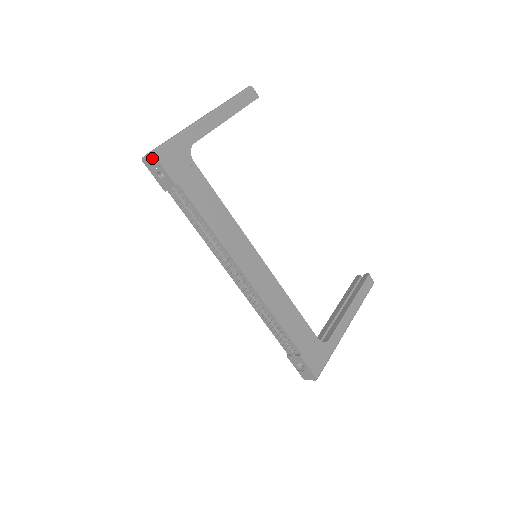
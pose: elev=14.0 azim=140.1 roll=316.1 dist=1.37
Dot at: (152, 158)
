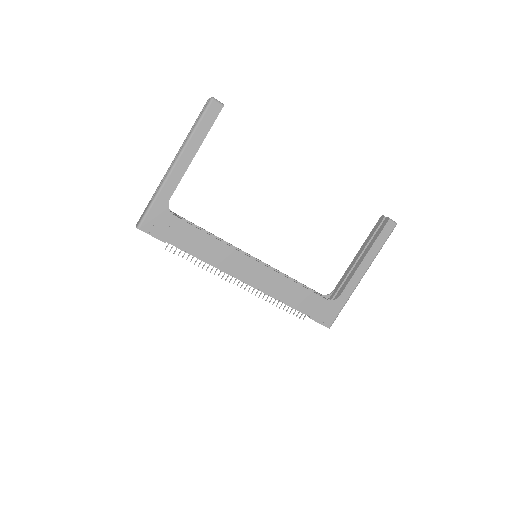
Dot at: (141, 229)
